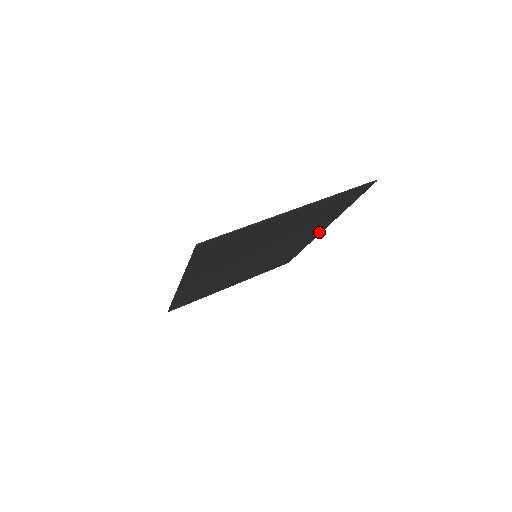
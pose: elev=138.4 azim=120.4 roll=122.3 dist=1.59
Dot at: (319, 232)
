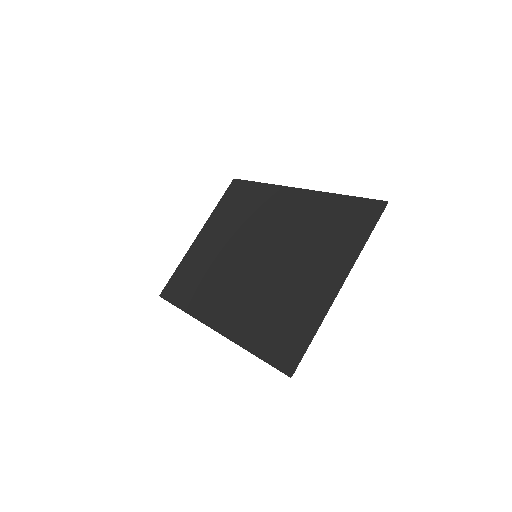
Dot at: (292, 189)
